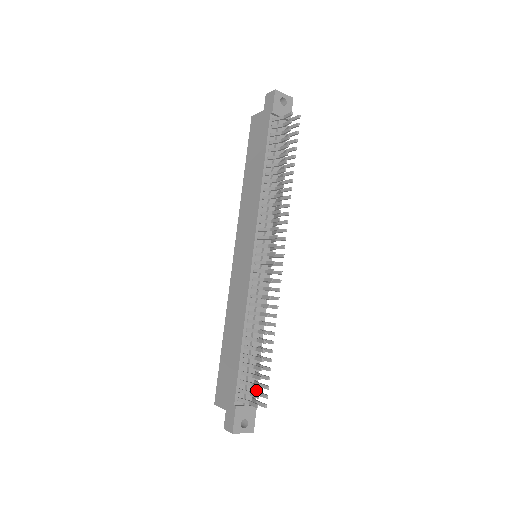
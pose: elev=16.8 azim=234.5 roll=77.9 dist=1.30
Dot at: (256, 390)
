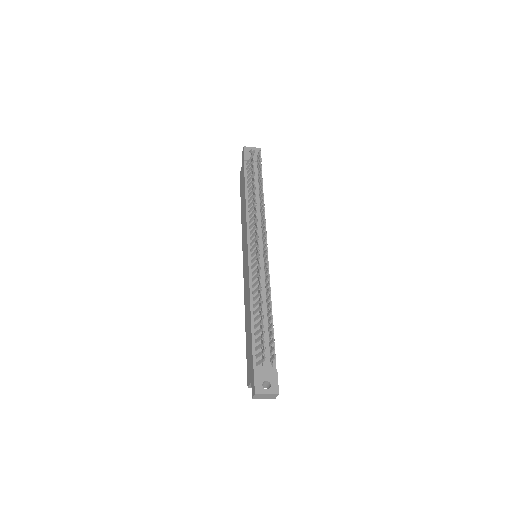
Dot at: occluded
